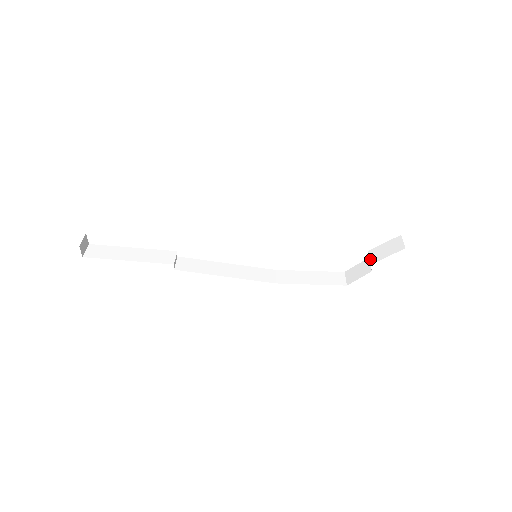
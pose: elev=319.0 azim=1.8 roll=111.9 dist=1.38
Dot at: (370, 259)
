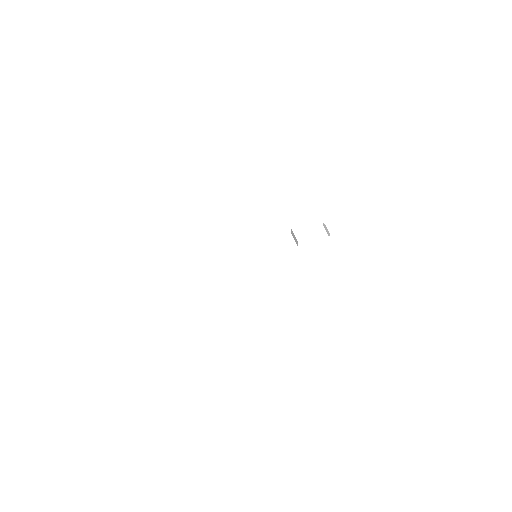
Dot at: (328, 230)
